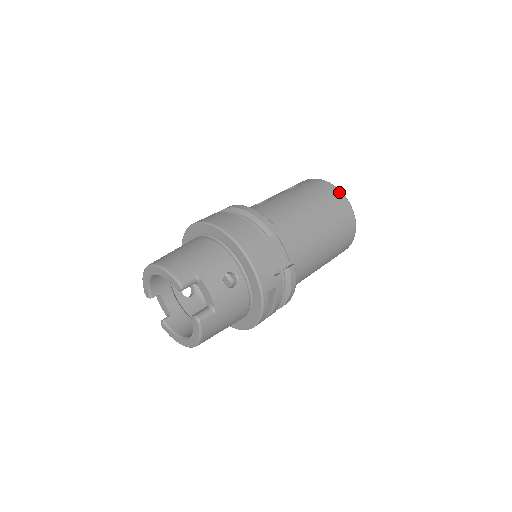
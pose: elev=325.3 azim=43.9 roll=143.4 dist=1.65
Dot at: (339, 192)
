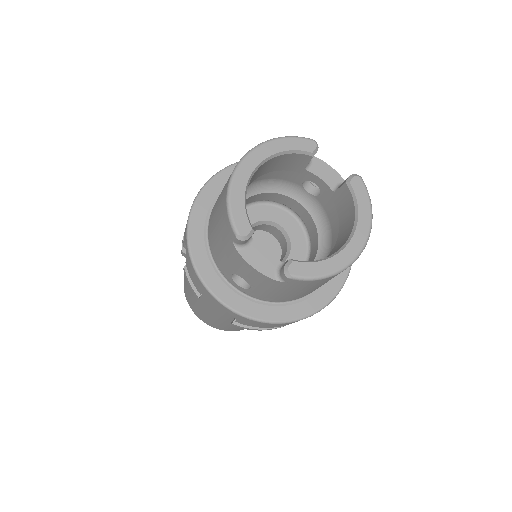
Dot at: occluded
